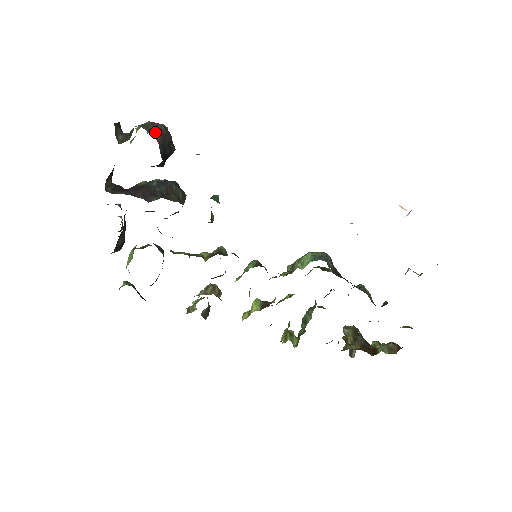
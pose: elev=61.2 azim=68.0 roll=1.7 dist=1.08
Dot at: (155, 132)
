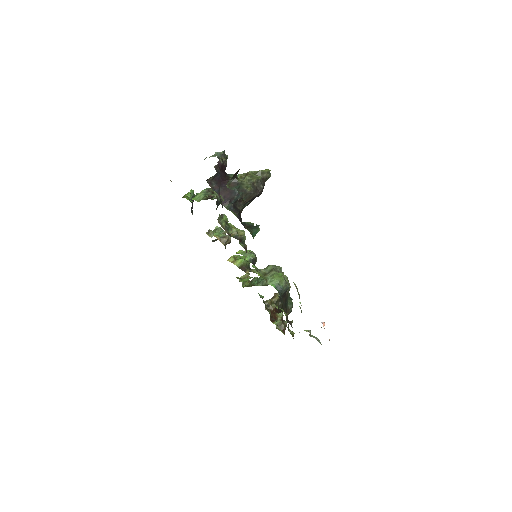
Dot at: (249, 198)
